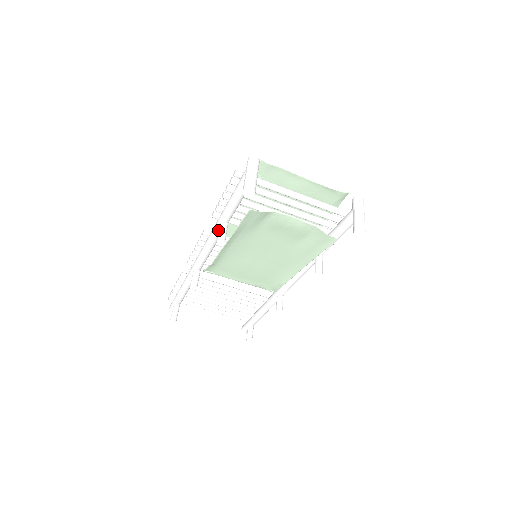
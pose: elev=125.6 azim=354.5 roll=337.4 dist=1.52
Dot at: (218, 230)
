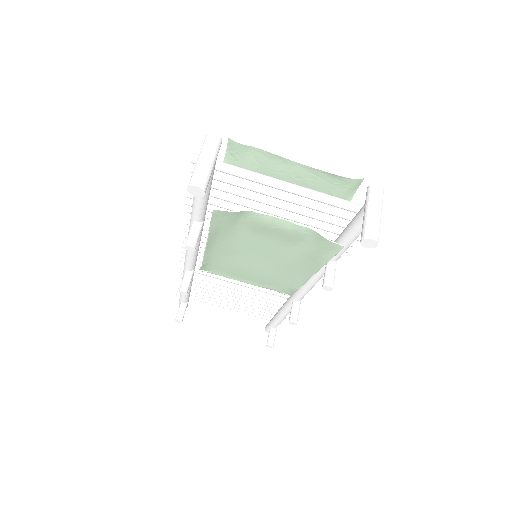
Dot at: occluded
